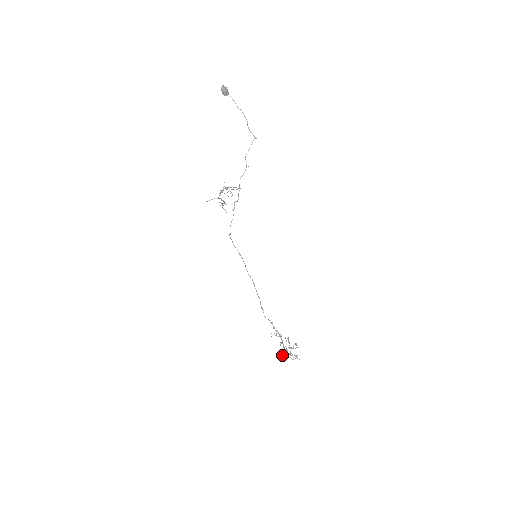
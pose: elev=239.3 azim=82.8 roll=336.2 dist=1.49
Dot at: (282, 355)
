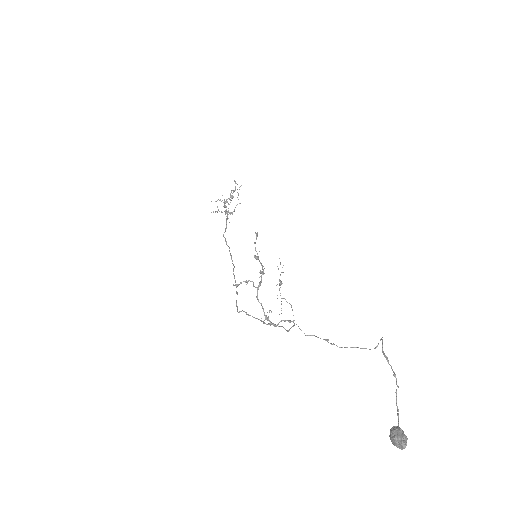
Dot at: (219, 211)
